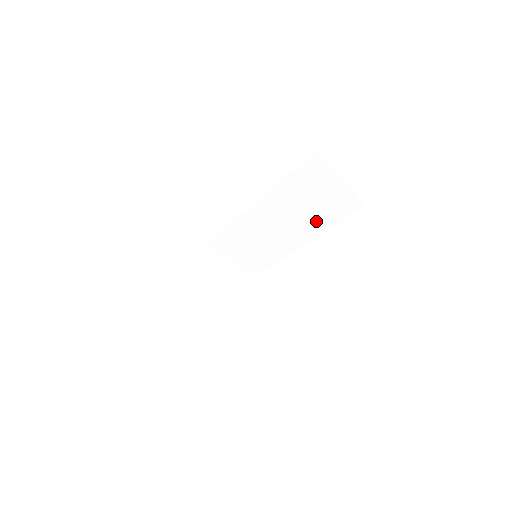
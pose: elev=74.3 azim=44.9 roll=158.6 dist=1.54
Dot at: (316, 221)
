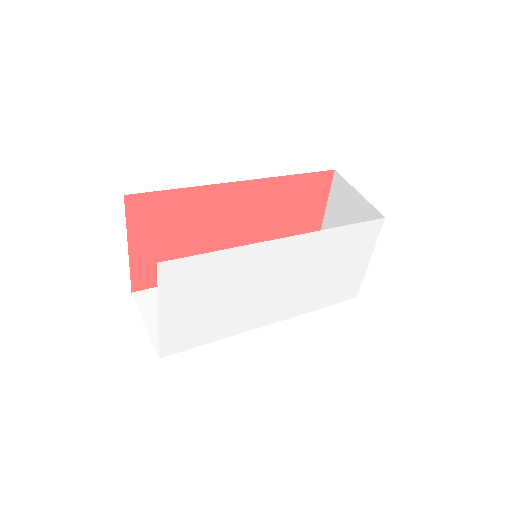
Dot at: occluded
